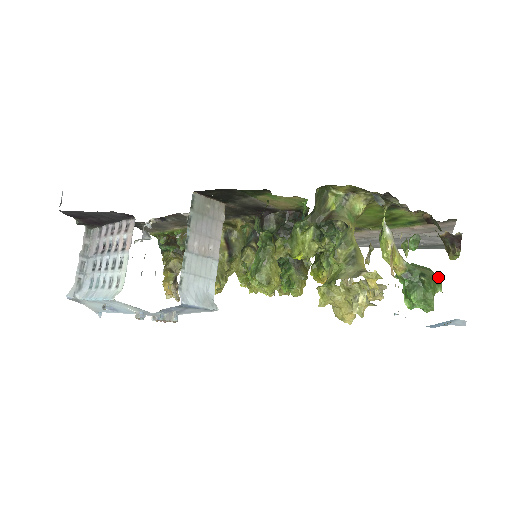
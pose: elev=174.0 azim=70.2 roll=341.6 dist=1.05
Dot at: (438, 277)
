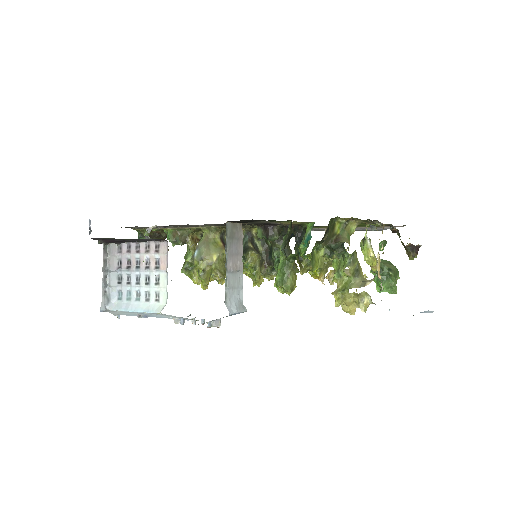
Dot at: occluded
